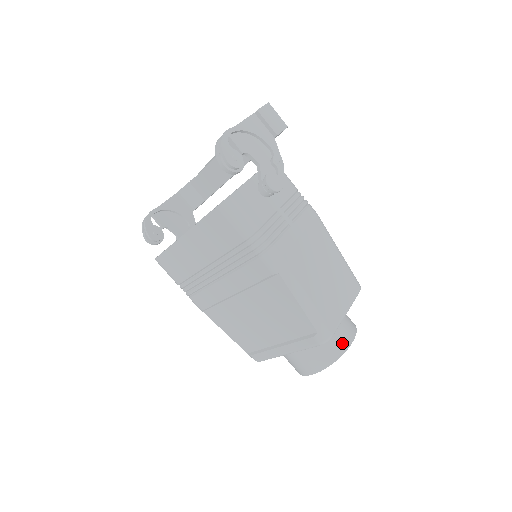
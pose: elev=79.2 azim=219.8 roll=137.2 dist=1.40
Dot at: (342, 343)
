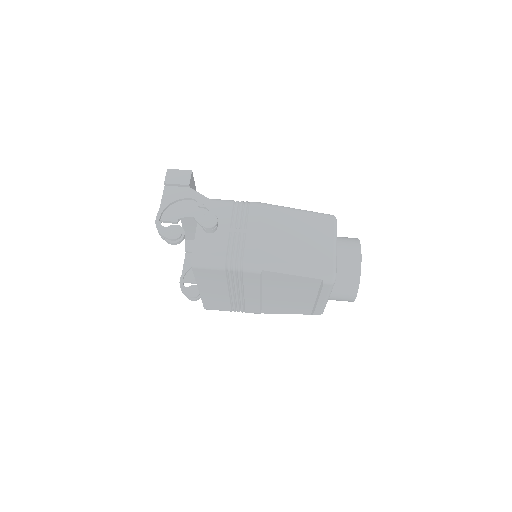
Dot at: (354, 264)
